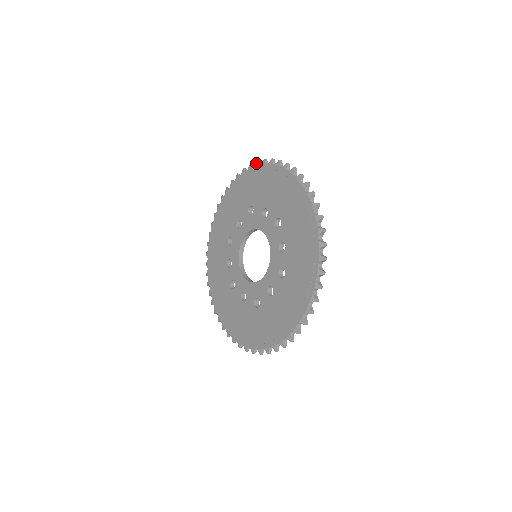
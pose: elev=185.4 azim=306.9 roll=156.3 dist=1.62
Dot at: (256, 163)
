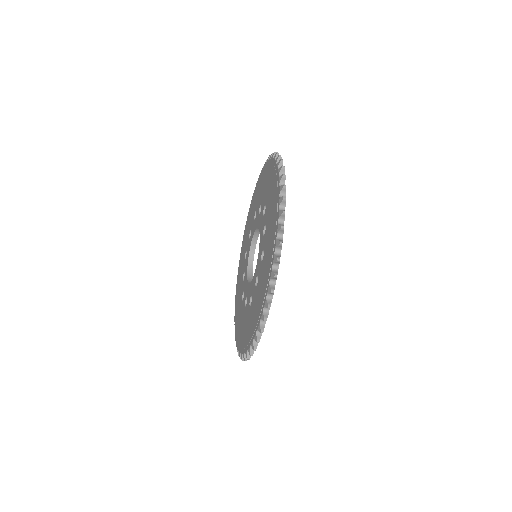
Dot at: occluded
